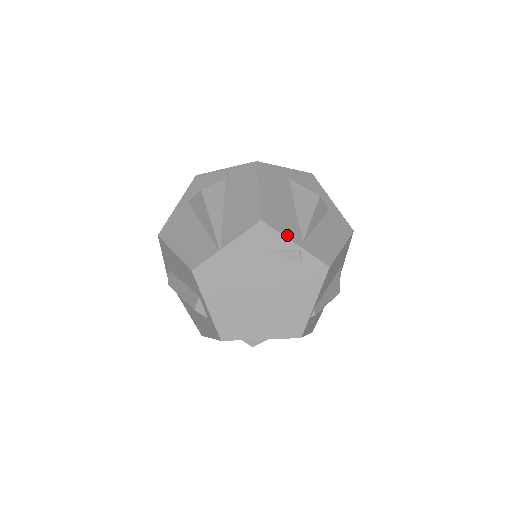
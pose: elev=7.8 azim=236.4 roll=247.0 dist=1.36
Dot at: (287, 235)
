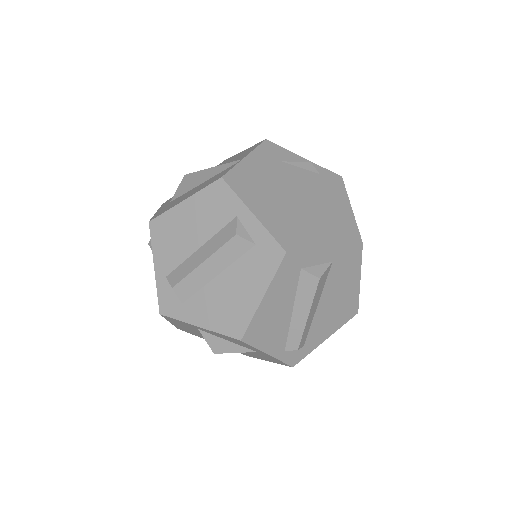
Dot at: (292, 154)
